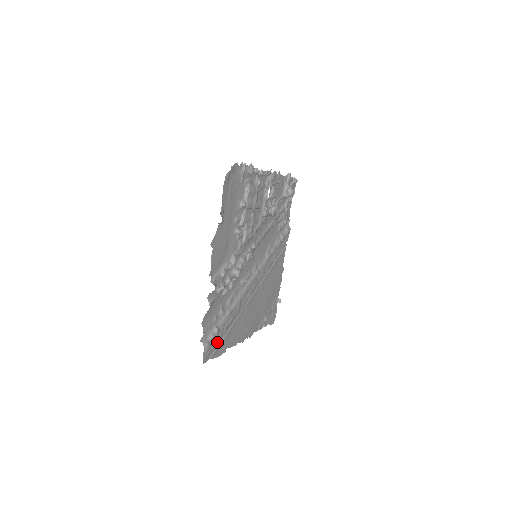
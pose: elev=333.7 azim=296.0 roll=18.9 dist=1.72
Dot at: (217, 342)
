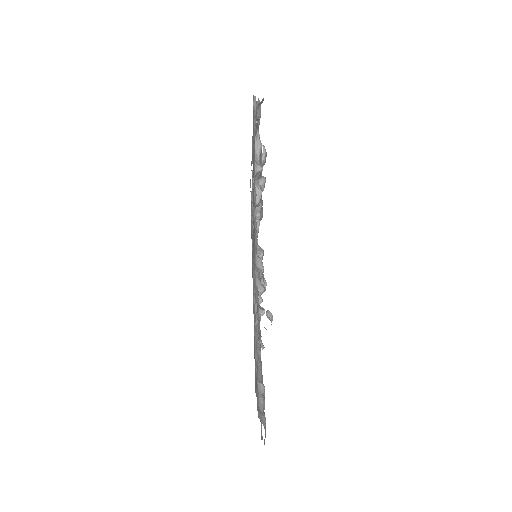
Dot at: occluded
